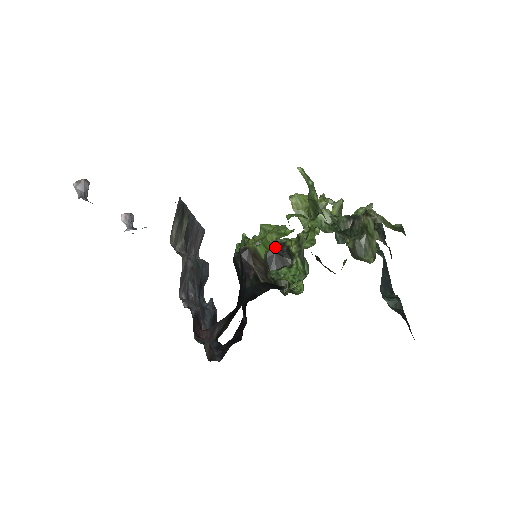
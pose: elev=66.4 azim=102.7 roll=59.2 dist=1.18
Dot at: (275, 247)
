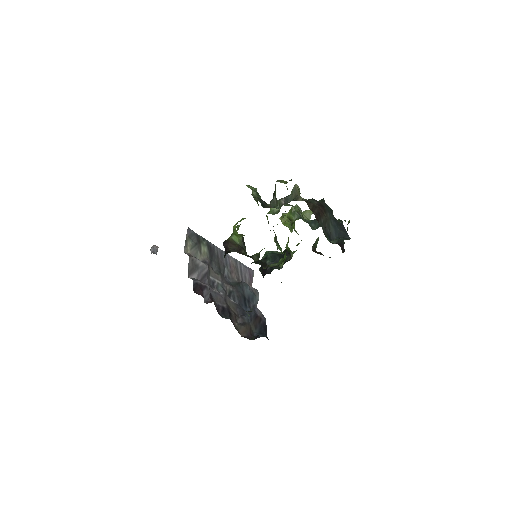
Dot at: (281, 254)
